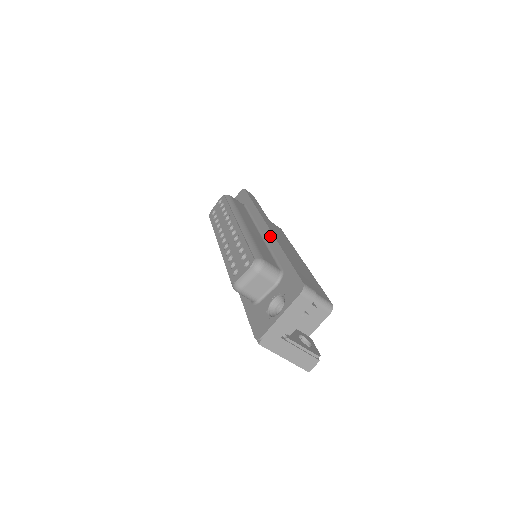
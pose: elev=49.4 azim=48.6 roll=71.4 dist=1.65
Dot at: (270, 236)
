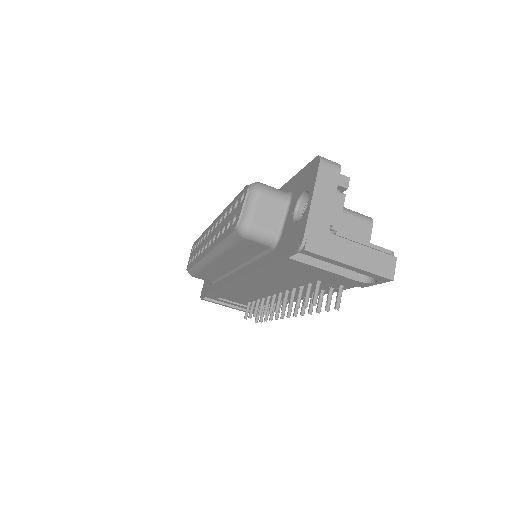
Dot at: occluded
